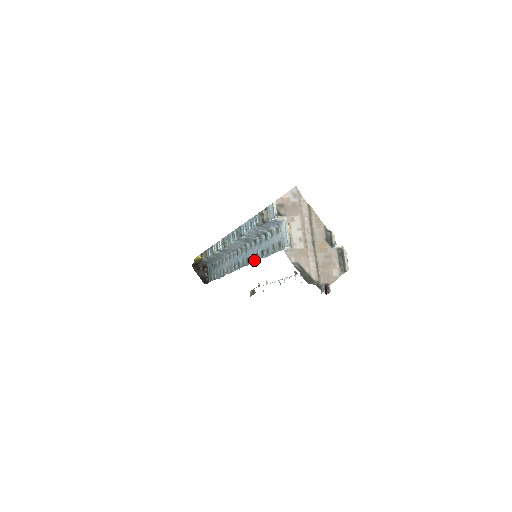
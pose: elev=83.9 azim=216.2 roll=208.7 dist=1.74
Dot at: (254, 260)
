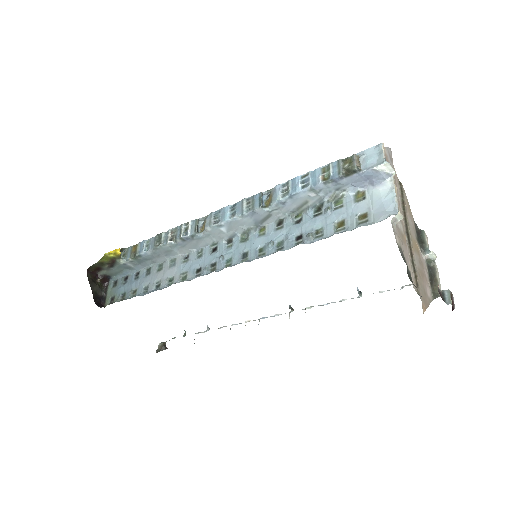
Dot at: (271, 252)
